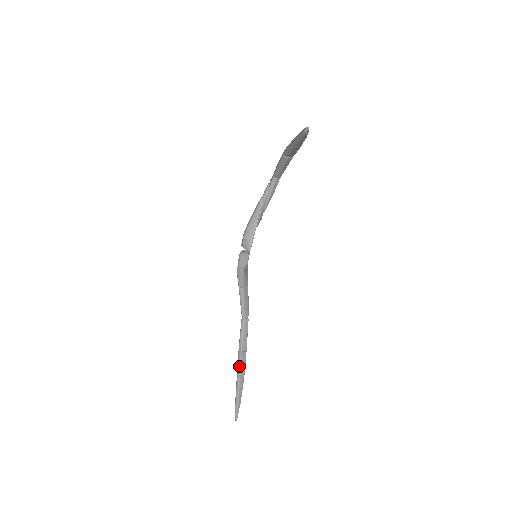
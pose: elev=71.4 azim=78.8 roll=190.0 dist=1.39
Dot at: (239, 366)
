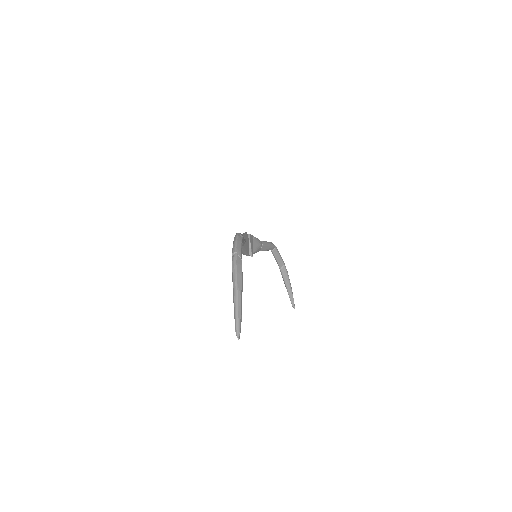
Dot at: (283, 278)
